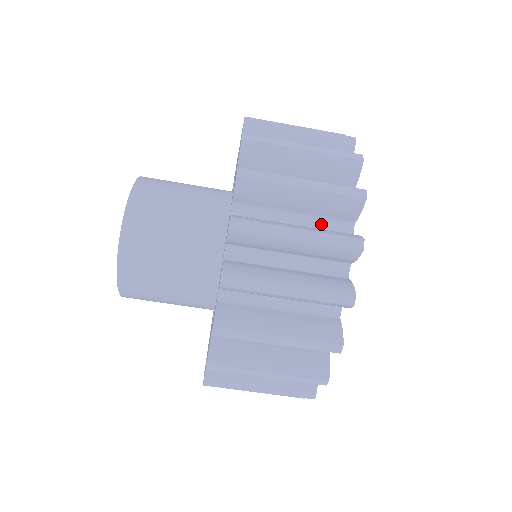
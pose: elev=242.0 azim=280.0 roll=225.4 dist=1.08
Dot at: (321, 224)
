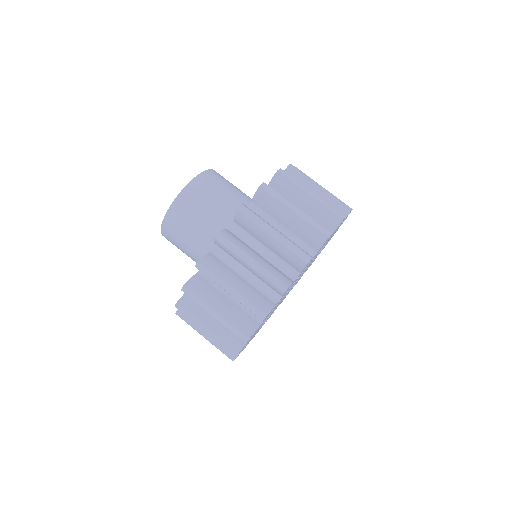
Dot at: occluded
